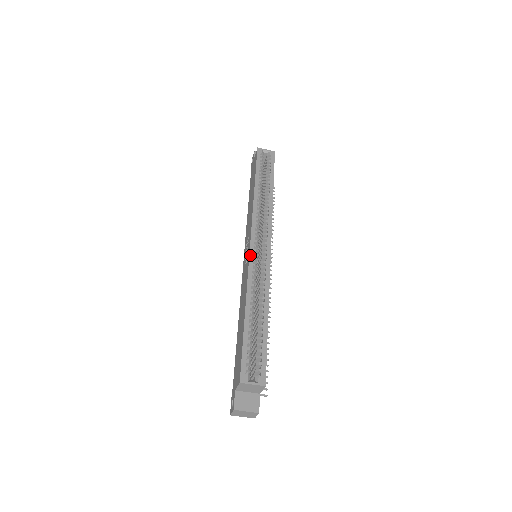
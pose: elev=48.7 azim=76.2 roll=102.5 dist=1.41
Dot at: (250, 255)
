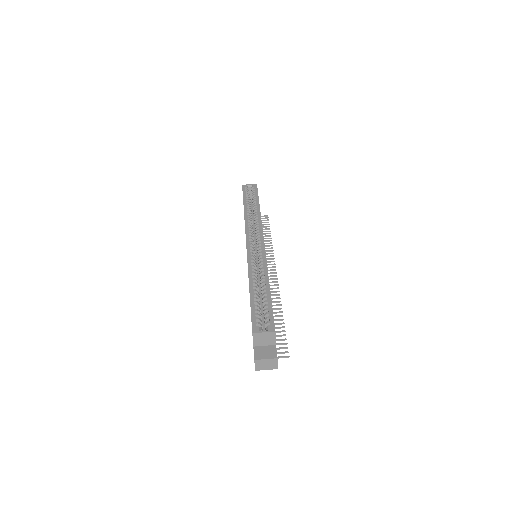
Dot at: (247, 251)
